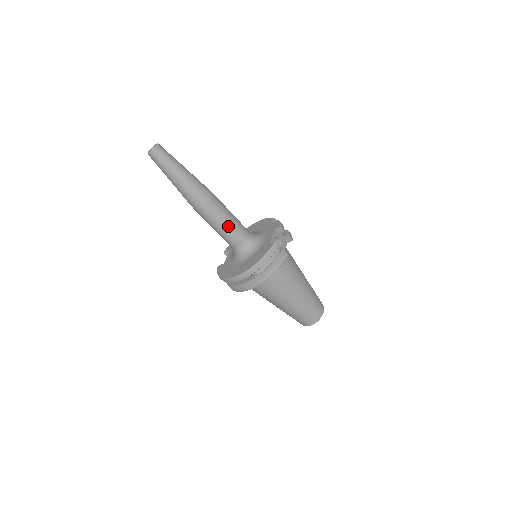
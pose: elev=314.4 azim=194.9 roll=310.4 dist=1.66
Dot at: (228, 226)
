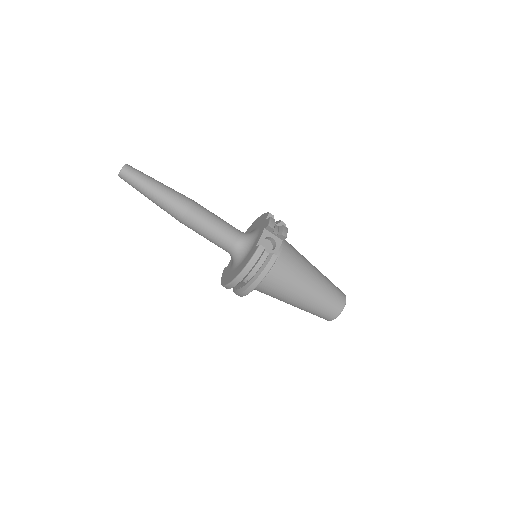
Dot at: (213, 233)
